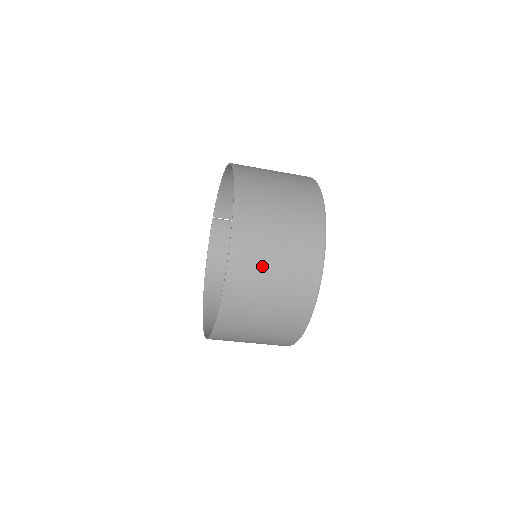
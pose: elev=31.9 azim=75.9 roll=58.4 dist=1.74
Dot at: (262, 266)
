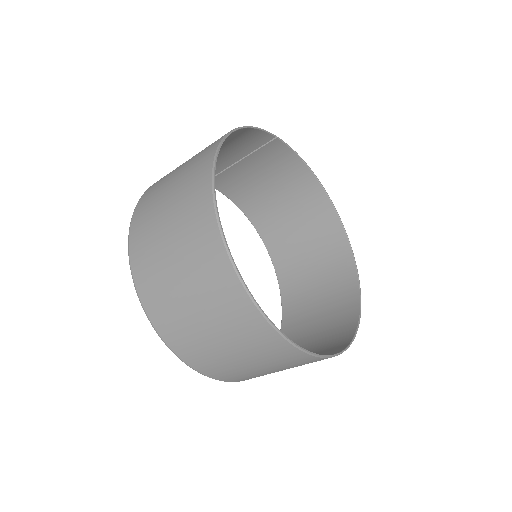
Dot at: (234, 367)
